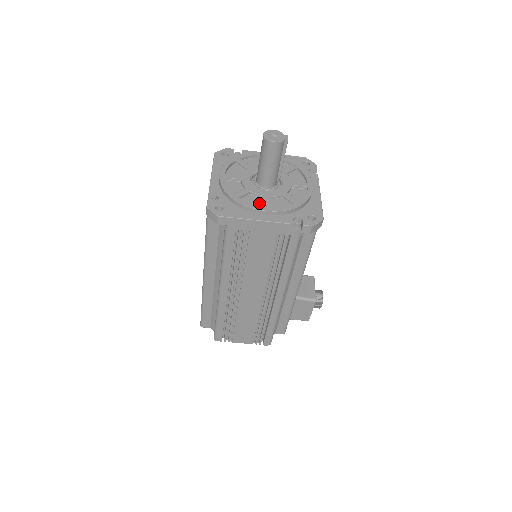
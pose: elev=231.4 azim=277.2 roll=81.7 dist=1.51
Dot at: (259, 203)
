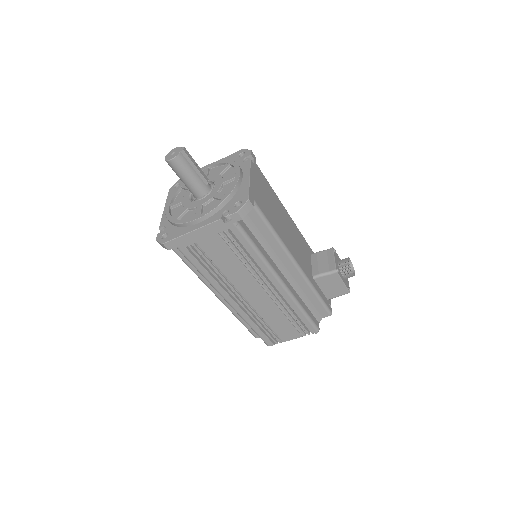
Dot at: (194, 215)
